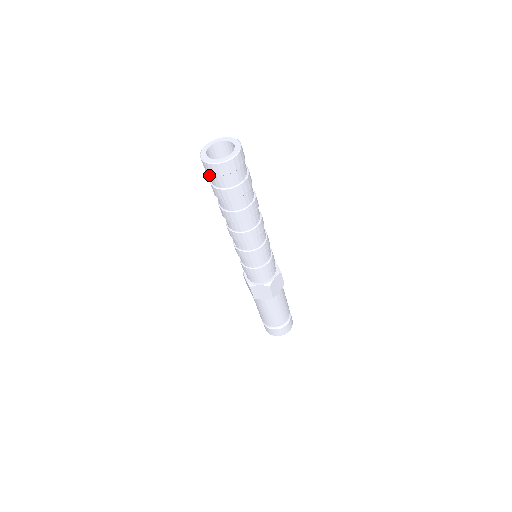
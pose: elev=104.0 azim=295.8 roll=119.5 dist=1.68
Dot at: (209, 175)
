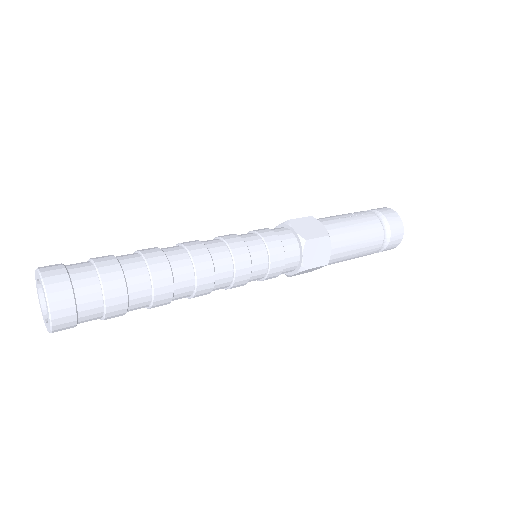
Dot at: occluded
